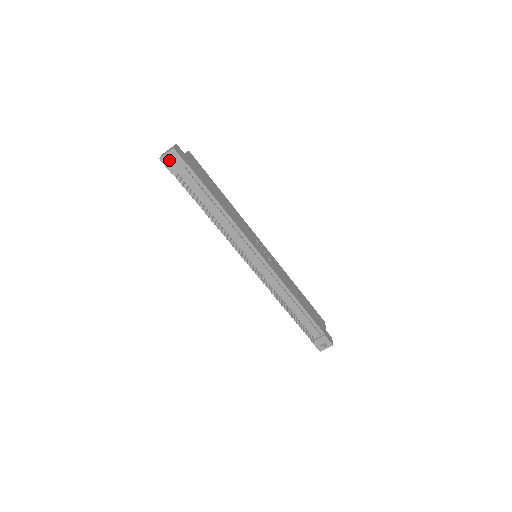
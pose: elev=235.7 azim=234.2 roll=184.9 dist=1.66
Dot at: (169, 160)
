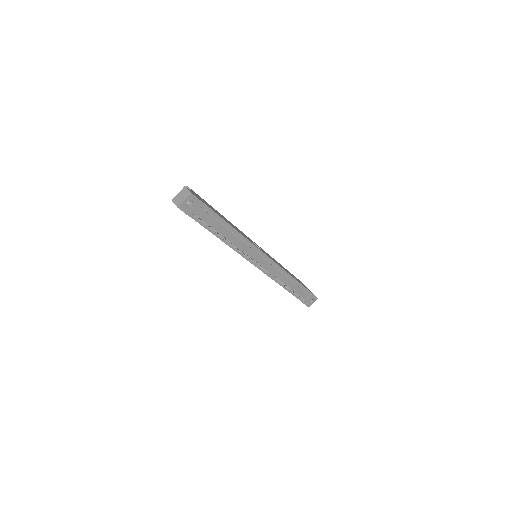
Dot at: (185, 205)
